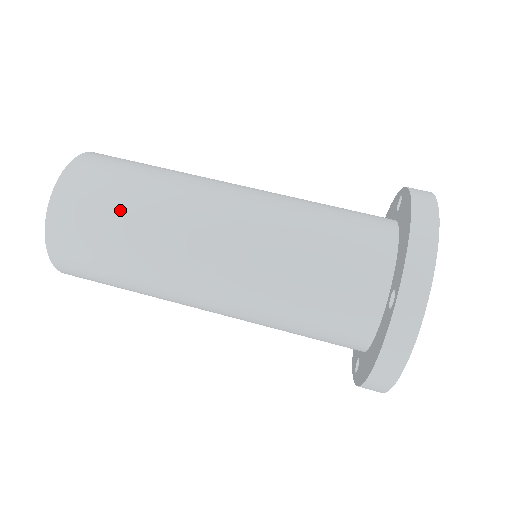
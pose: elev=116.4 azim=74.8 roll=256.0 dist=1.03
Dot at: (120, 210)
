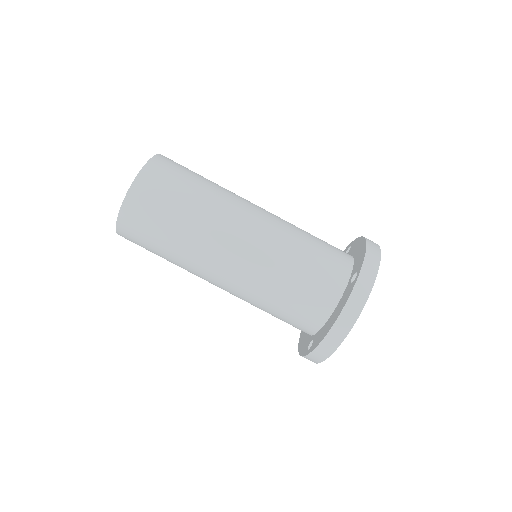
Dot at: (192, 186)
